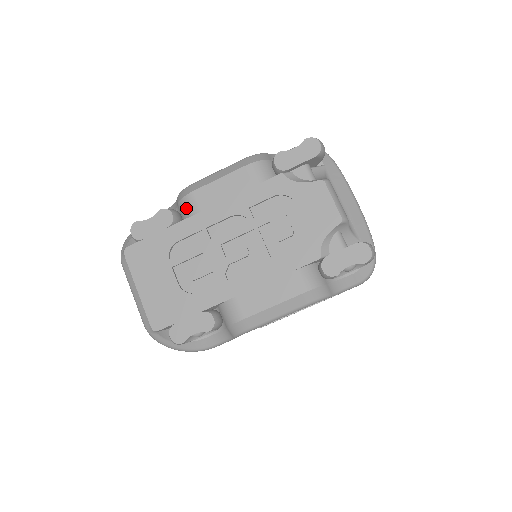
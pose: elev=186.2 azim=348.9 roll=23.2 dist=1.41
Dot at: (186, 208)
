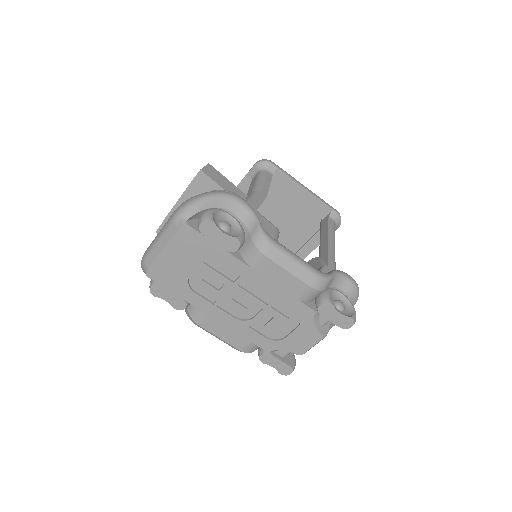
Dot at: (250, 254)
